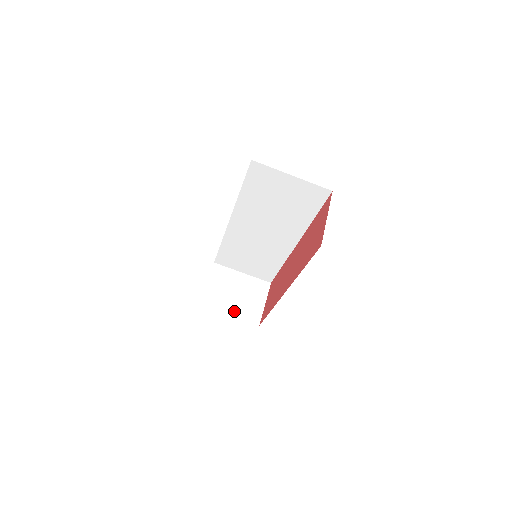
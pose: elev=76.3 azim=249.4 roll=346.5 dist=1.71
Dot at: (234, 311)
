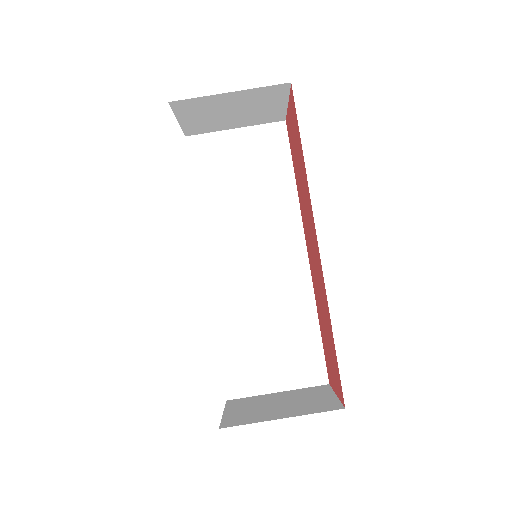
Dot at: (288, 414)
